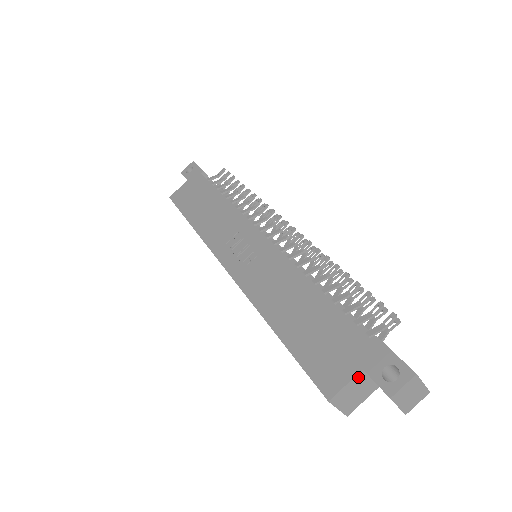
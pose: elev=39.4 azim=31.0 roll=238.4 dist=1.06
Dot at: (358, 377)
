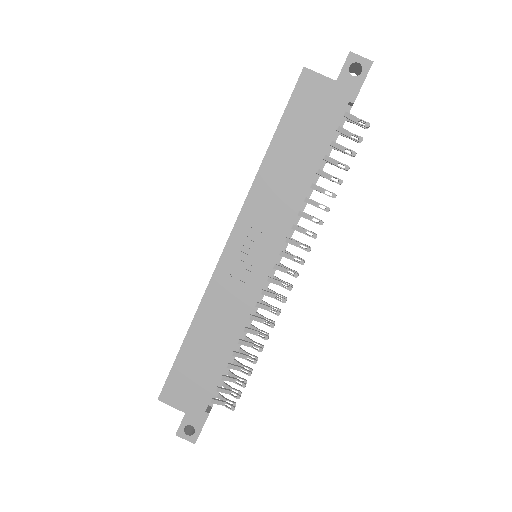
Dot at: (181, 409)
